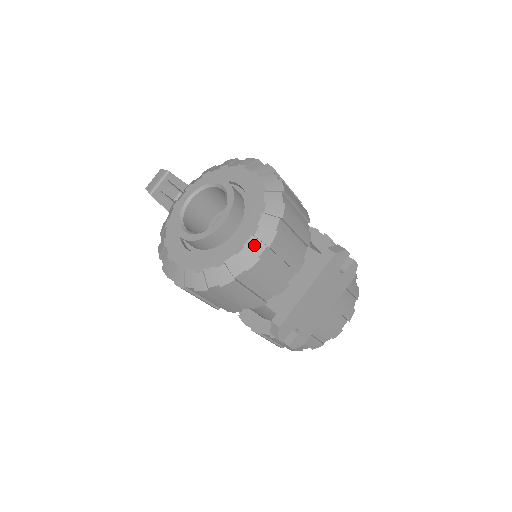
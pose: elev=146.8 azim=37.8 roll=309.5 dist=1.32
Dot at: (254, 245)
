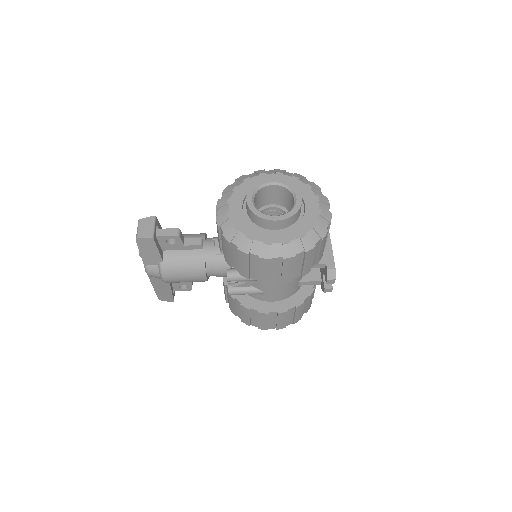
Dot at: (323, 207)
